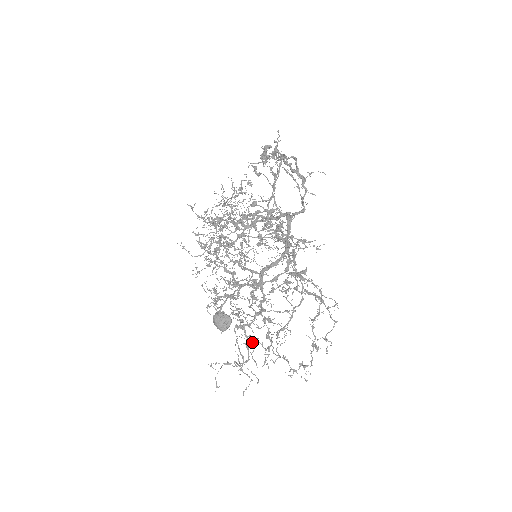
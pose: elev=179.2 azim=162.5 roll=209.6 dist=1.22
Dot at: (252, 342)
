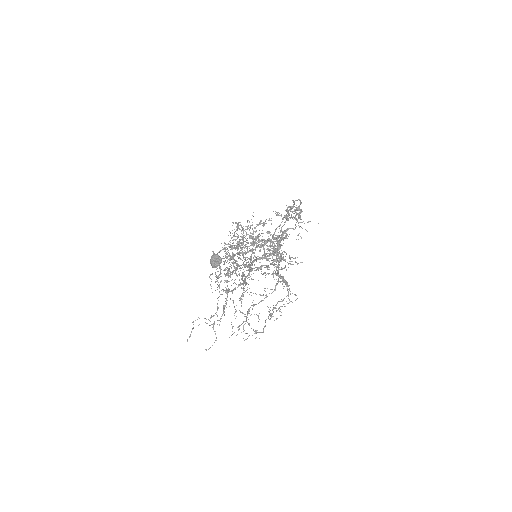
Dot at: occluded
